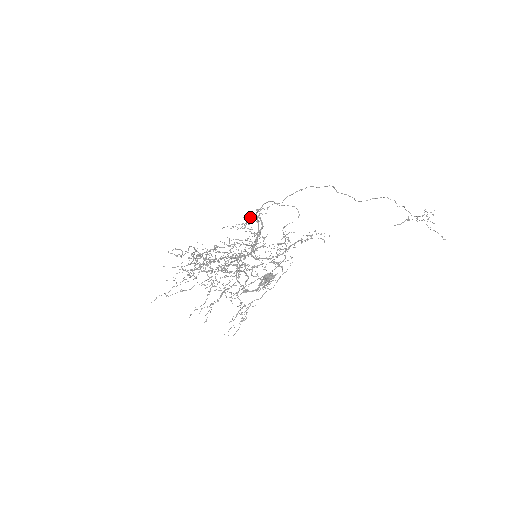
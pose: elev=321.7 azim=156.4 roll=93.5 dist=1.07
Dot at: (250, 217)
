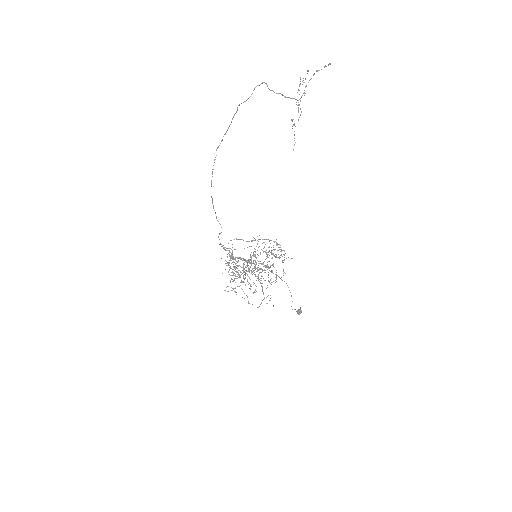
Dot at: (230, 260)
